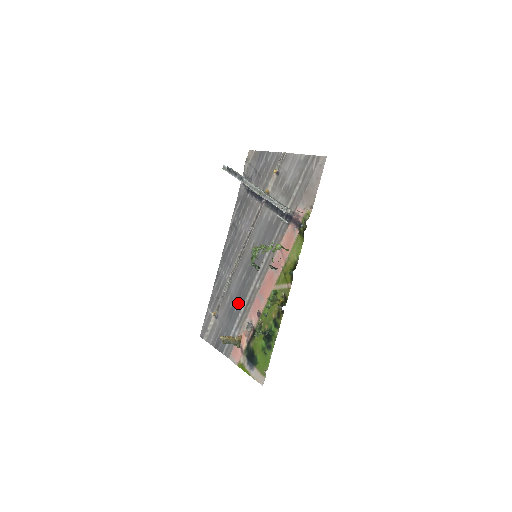
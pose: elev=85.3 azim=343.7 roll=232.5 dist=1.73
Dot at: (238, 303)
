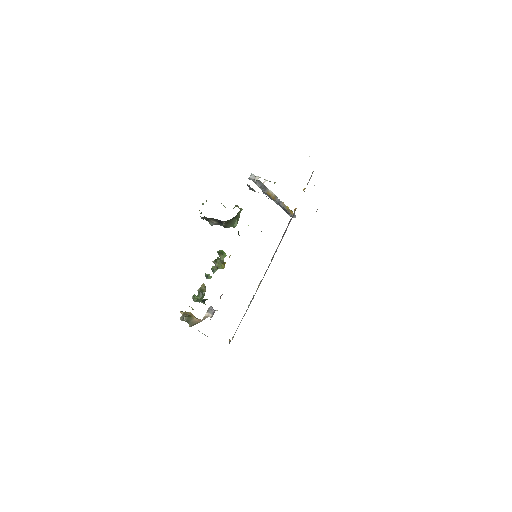
Dot at: occluded
